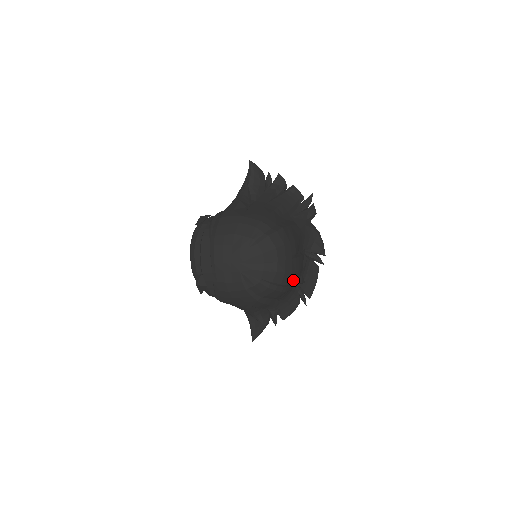
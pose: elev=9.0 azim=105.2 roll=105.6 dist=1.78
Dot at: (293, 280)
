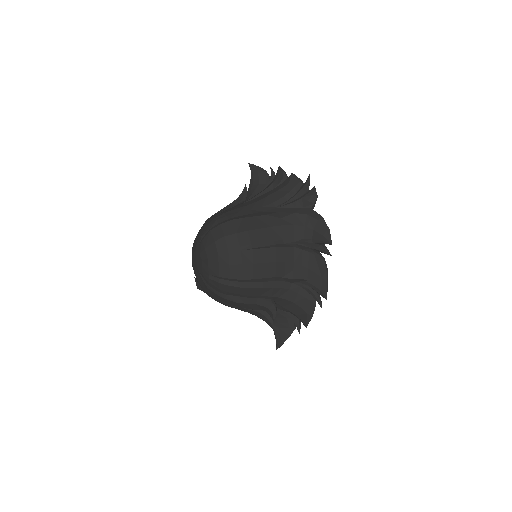
Dot at: (259, 274)
